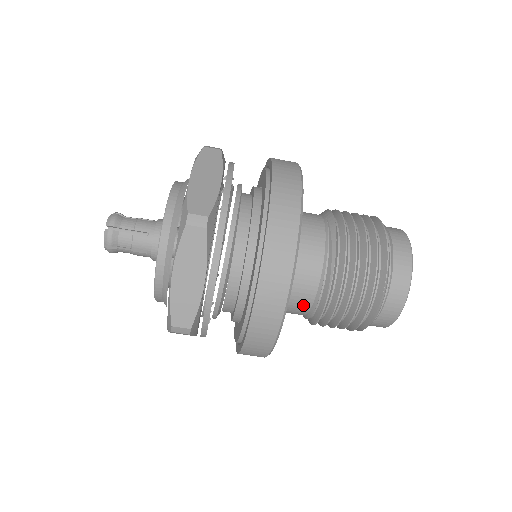
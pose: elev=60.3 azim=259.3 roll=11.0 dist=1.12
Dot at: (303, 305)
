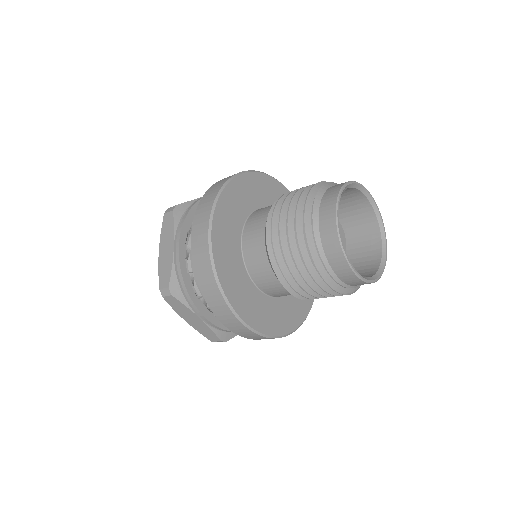
Dot at: occluded
